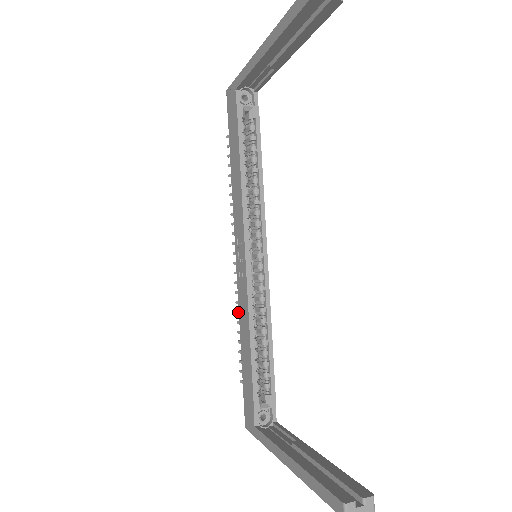
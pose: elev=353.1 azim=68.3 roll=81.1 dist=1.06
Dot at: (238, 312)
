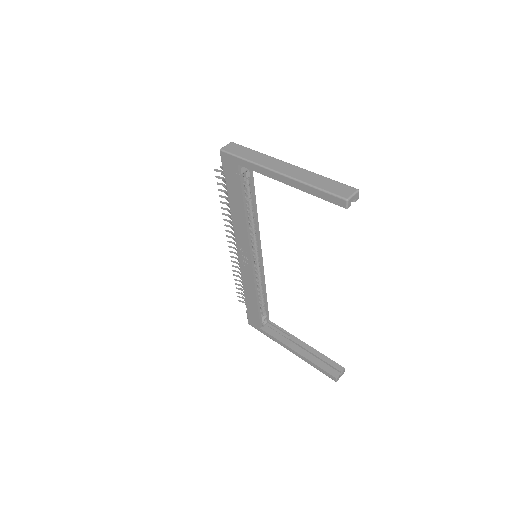
Dot at: (235, 271)
